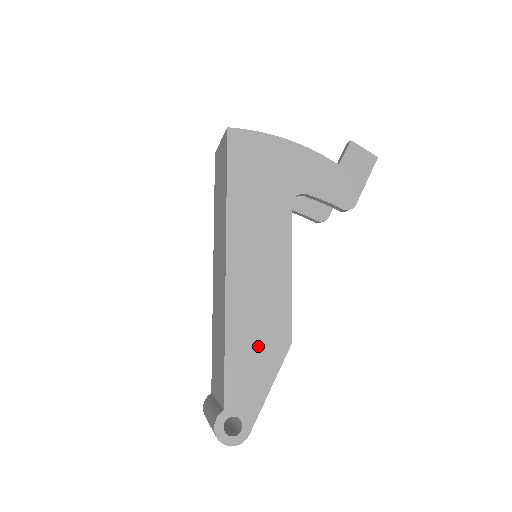
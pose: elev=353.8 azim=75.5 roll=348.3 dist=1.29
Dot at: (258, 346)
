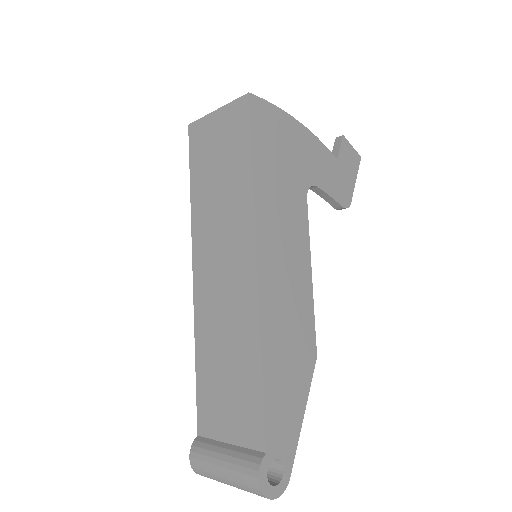
Dot at: (291, 365)
